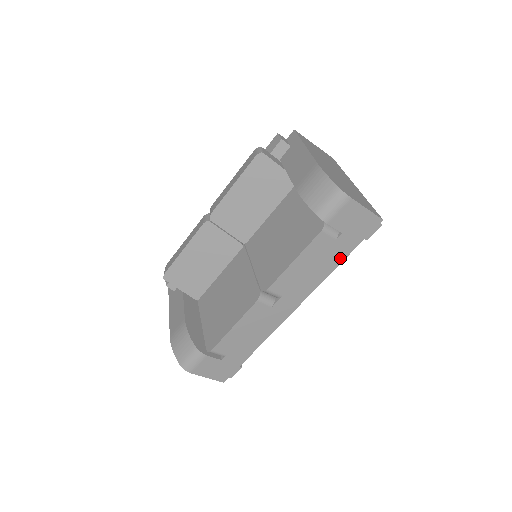
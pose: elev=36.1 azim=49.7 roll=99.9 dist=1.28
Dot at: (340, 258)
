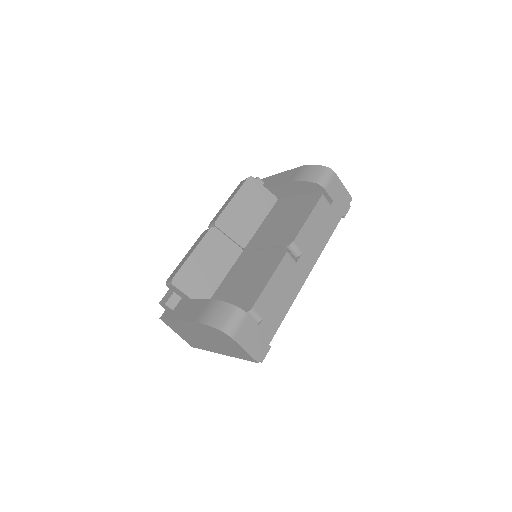
Dot at: (334, 225)
